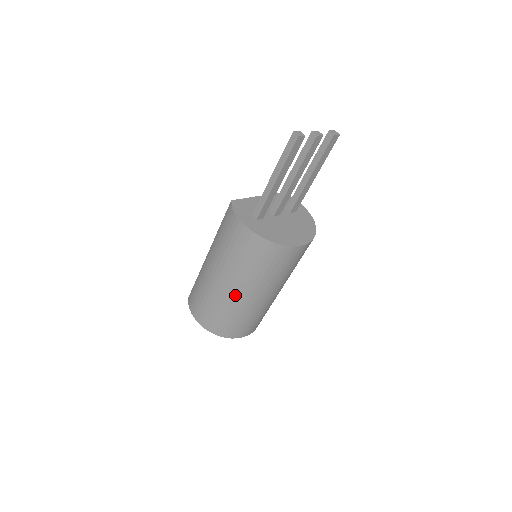
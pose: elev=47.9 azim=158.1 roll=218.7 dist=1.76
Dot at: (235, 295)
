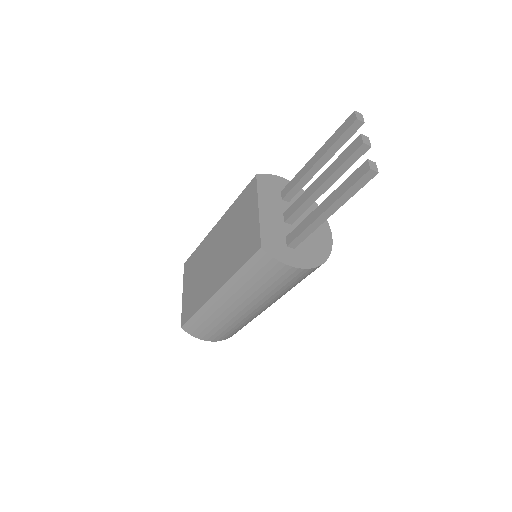
Dot at: (266, 308)
